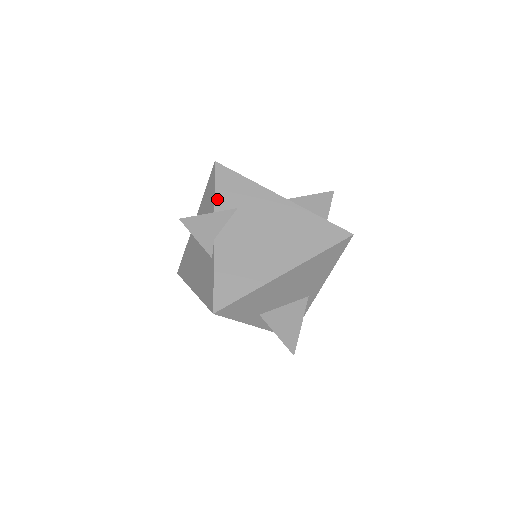
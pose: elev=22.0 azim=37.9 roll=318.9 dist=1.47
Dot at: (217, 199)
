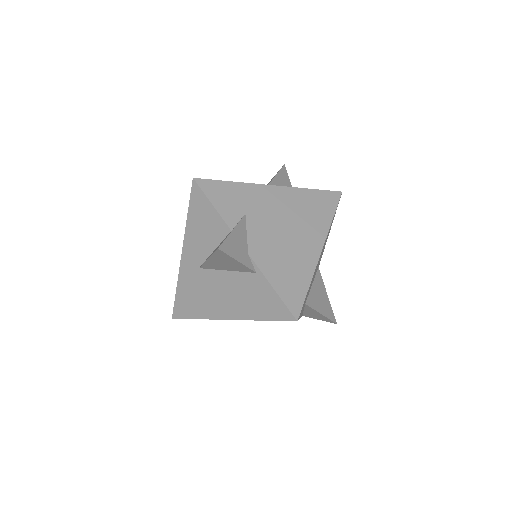
Dot at: (222, 214)
